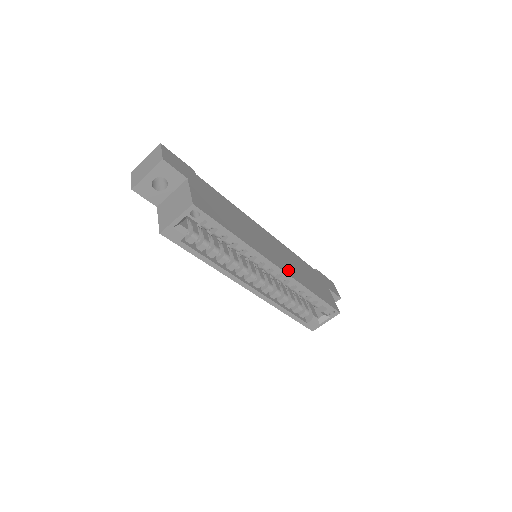
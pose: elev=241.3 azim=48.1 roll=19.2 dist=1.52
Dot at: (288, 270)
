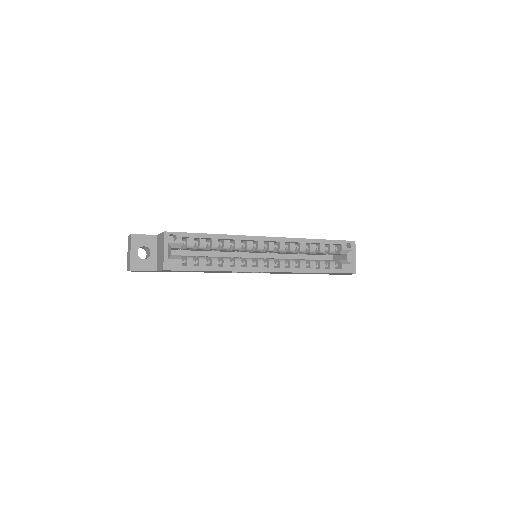
Dot at: occluded
